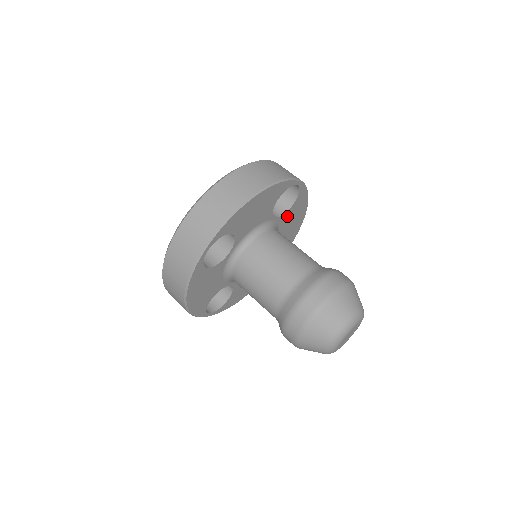
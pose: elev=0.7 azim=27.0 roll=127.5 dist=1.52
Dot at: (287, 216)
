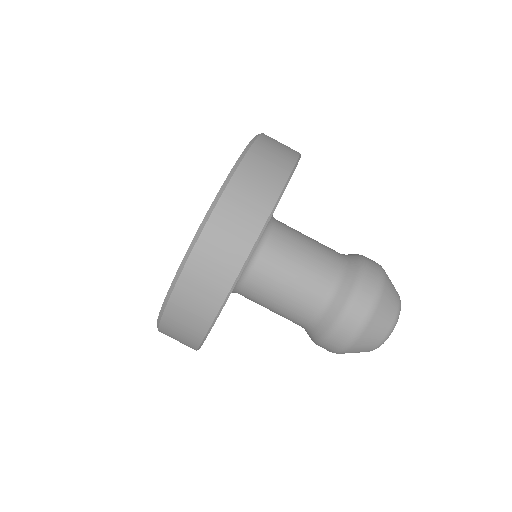
Dot at: occluded
